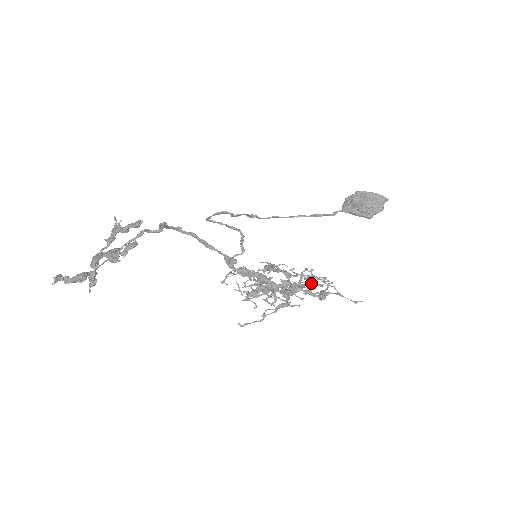
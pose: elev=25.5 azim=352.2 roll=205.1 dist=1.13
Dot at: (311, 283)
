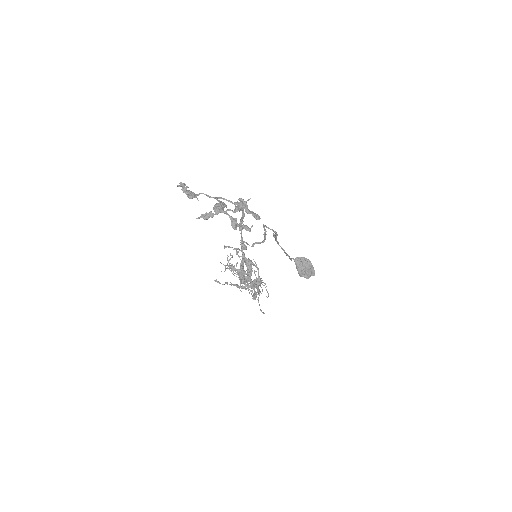
Dot at: (257, 287)
